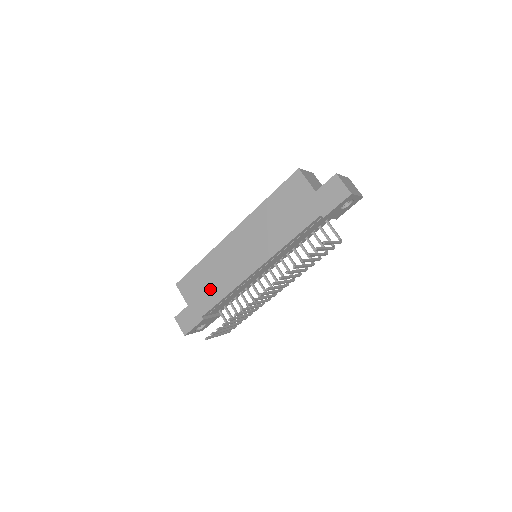
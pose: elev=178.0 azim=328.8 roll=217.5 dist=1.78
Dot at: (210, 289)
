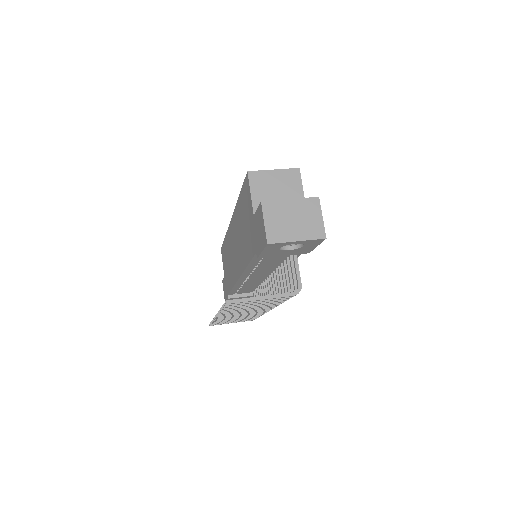
Dot at: (228, 272)
